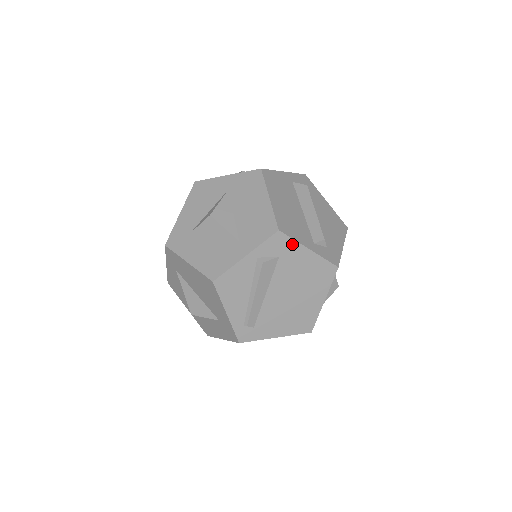
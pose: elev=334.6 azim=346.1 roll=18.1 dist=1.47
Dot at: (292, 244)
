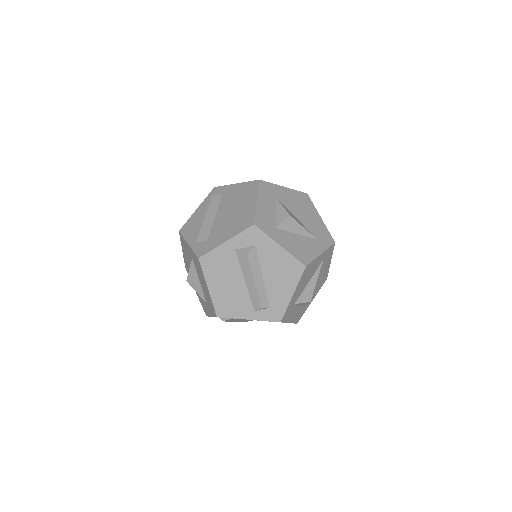
Dot at: (234, 318)
